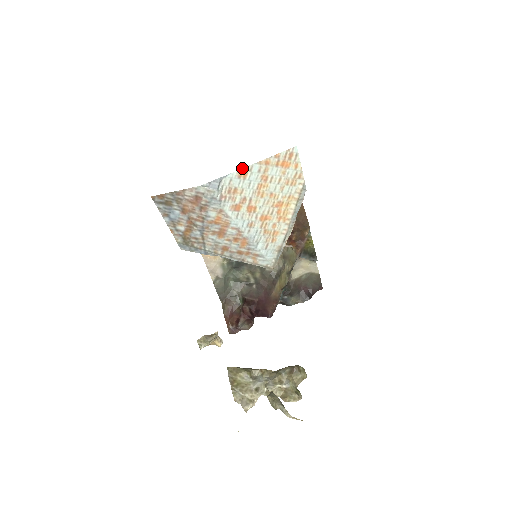
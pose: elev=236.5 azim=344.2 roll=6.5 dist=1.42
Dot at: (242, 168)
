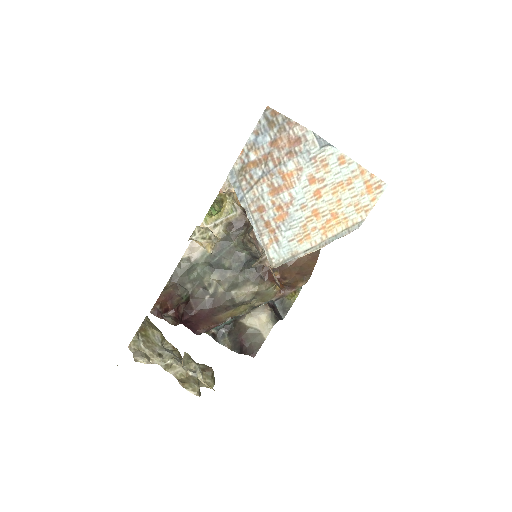
Dot at: occluded
